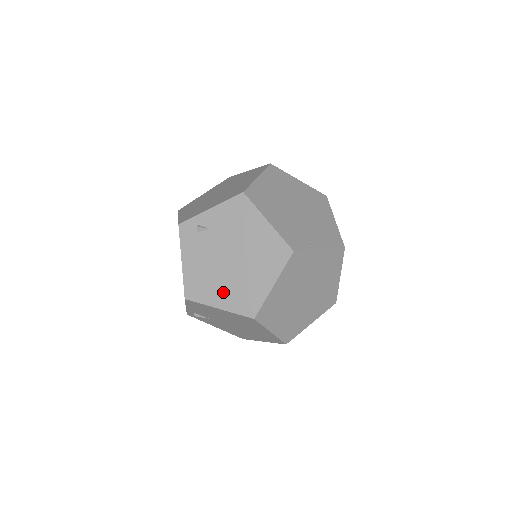
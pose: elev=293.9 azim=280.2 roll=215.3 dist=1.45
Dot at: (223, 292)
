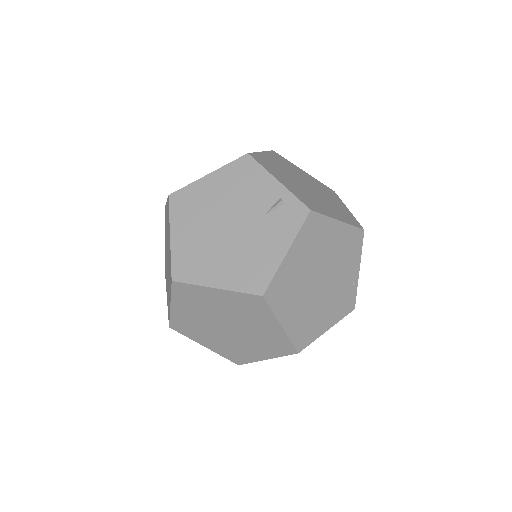
Dot at: occluded
